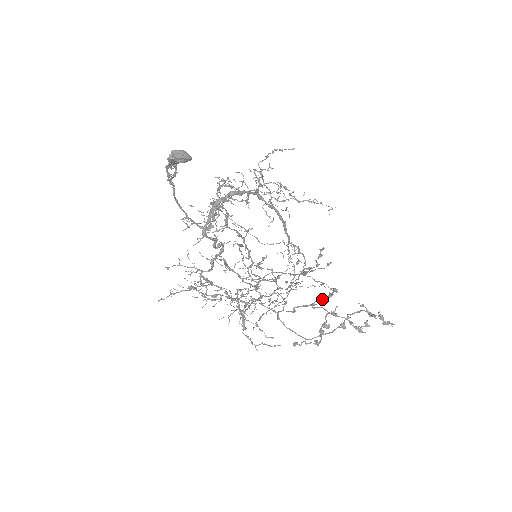
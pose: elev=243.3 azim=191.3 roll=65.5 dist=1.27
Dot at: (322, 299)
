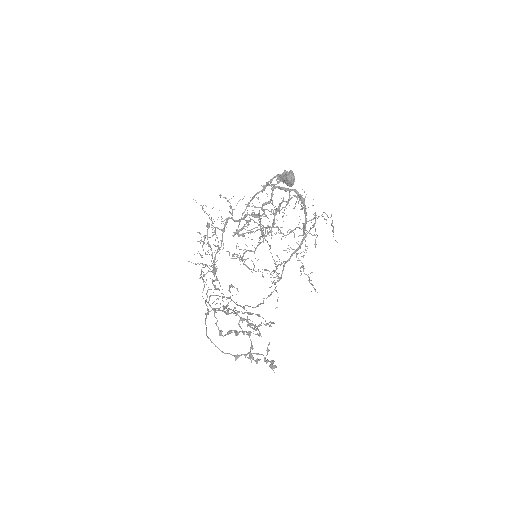
Dot at: occluded
